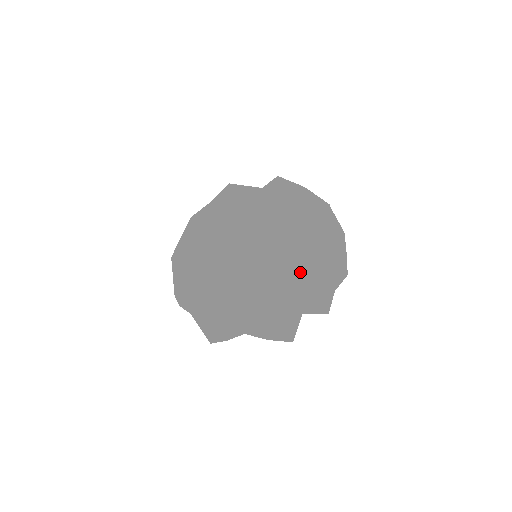
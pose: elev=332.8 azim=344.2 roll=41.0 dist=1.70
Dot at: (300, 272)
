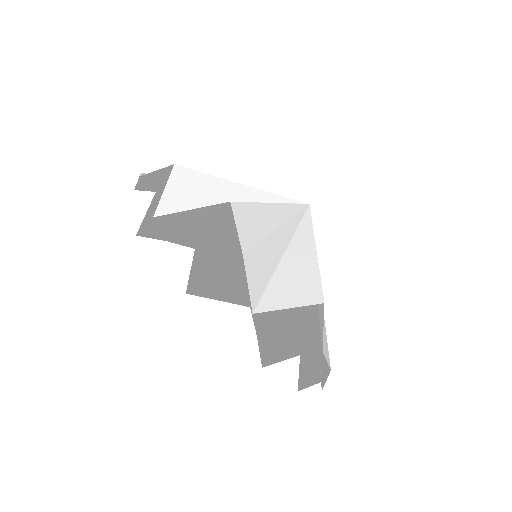
Dot at: (315, 316)
